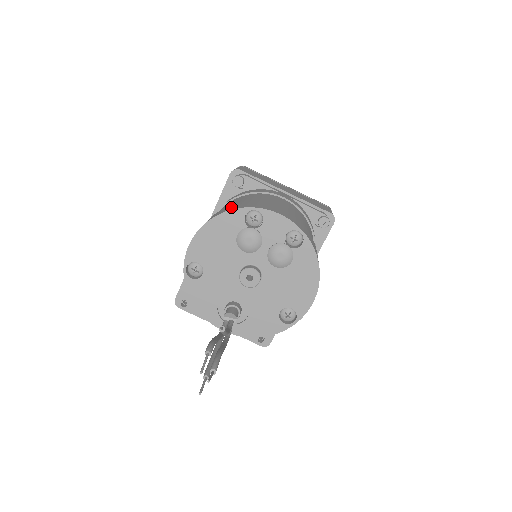
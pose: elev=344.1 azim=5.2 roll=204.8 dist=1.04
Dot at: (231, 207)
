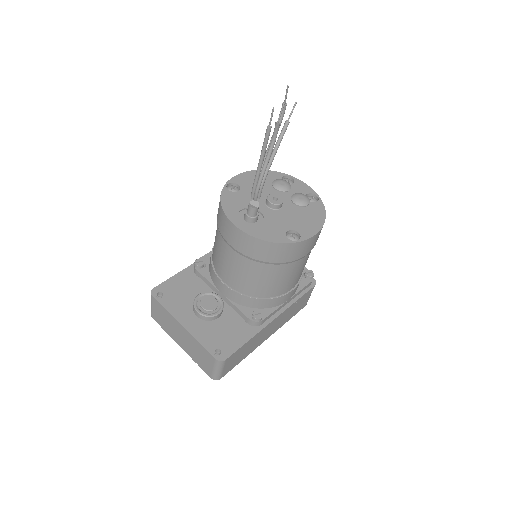
Dot at: occluded
